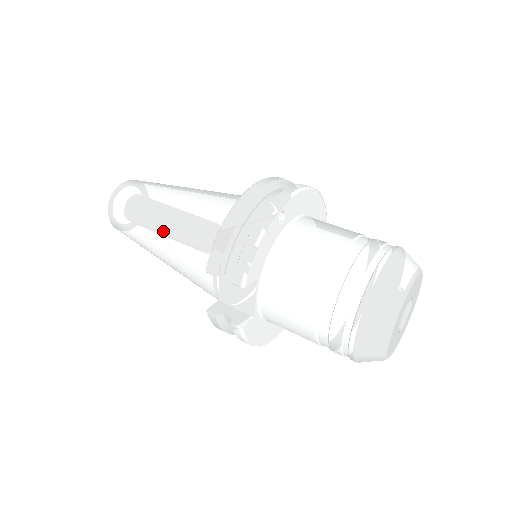
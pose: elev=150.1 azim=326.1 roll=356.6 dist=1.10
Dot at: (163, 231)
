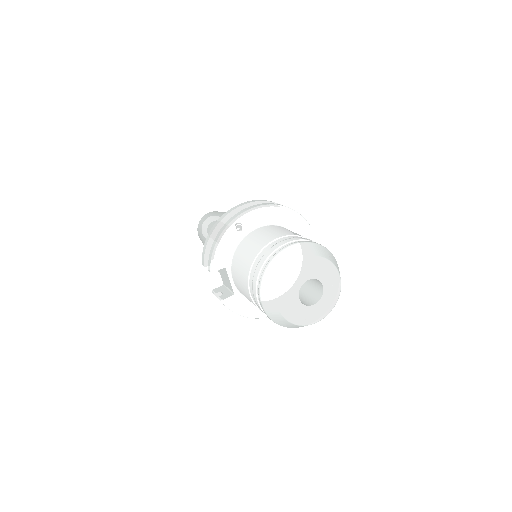
Dot at: occluded
